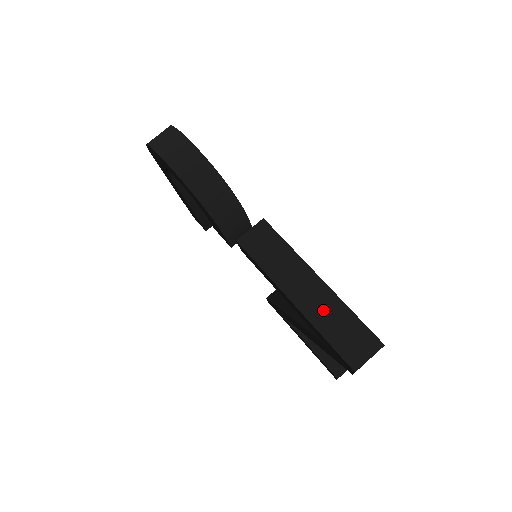
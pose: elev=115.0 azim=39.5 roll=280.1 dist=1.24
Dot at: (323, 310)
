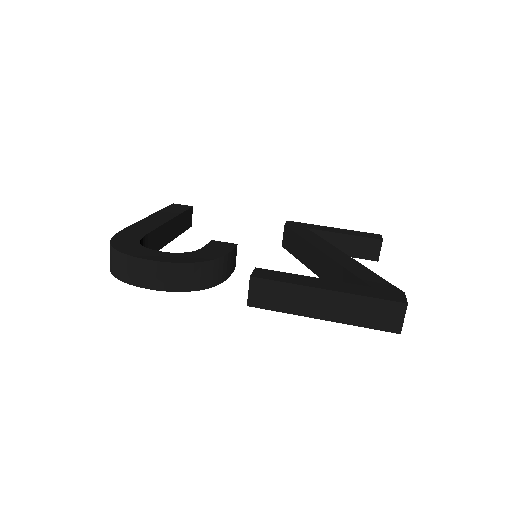
Dot at: (347, 310)
